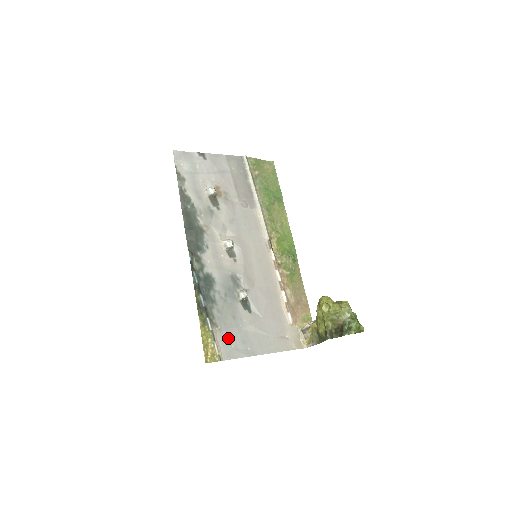
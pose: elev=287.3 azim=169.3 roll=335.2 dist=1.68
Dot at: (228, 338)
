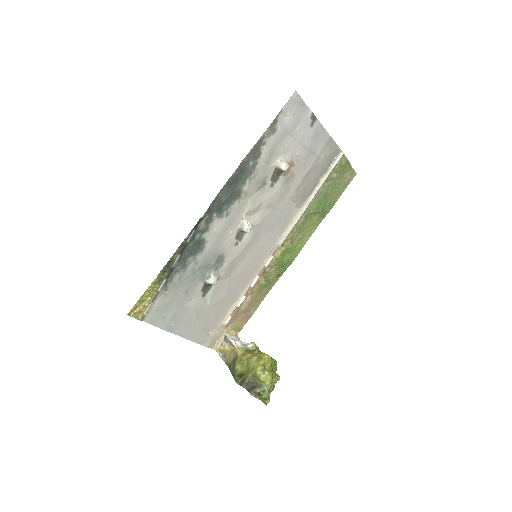
Dot at: (165, 306)
